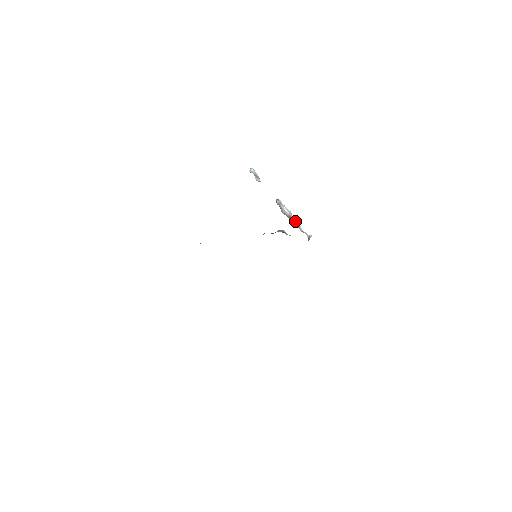
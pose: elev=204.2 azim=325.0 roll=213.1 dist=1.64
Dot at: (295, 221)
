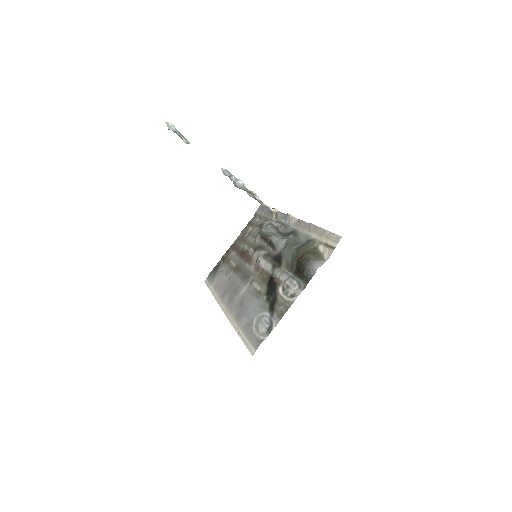
Dot at: (255, 196)
